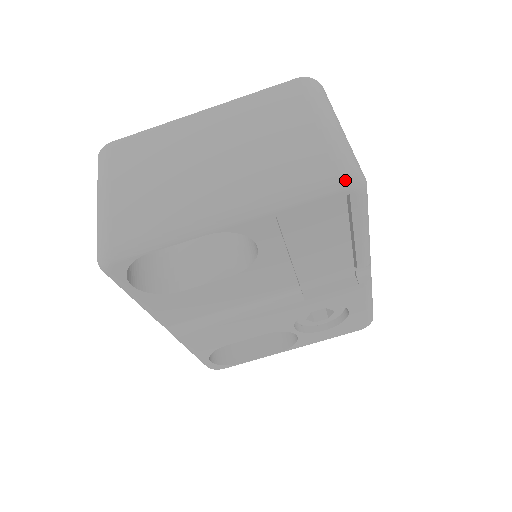
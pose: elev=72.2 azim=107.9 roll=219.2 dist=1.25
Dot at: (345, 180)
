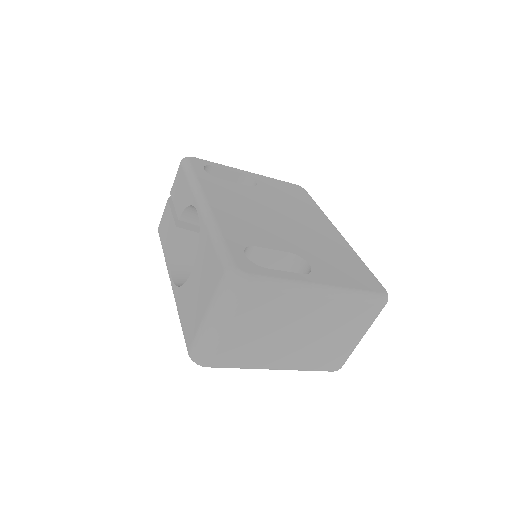
Dot at: occluded
